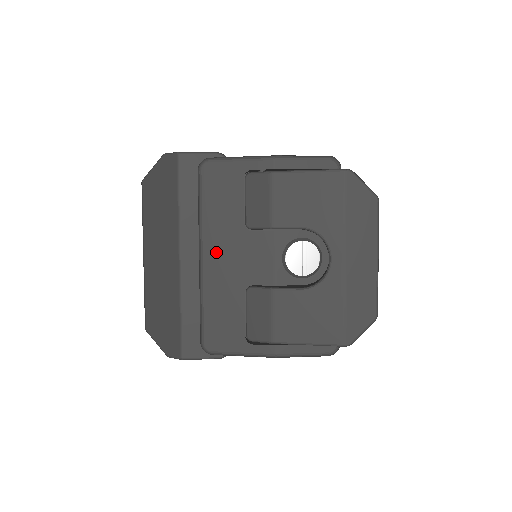
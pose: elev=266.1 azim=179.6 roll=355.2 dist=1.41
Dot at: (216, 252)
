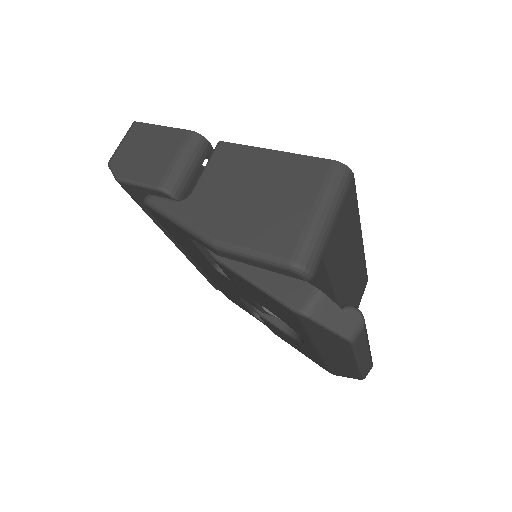
Dot at: (201, 265)
